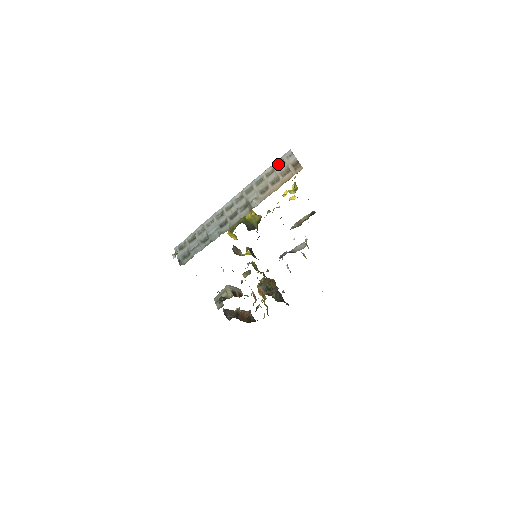
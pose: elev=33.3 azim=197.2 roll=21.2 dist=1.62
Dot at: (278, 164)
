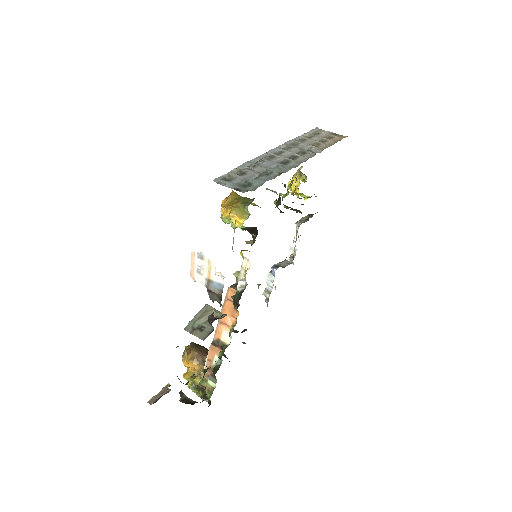
Dot at: (313, 133)
